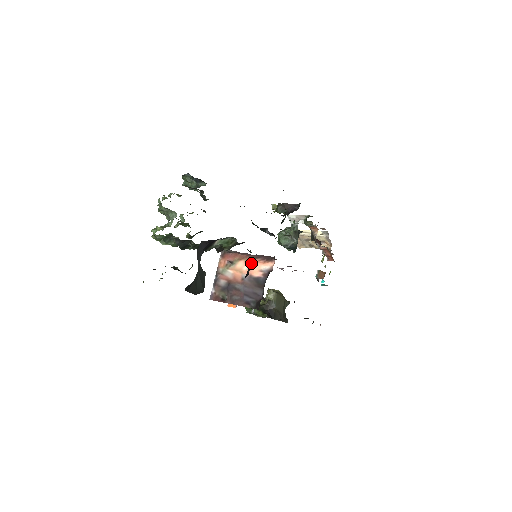
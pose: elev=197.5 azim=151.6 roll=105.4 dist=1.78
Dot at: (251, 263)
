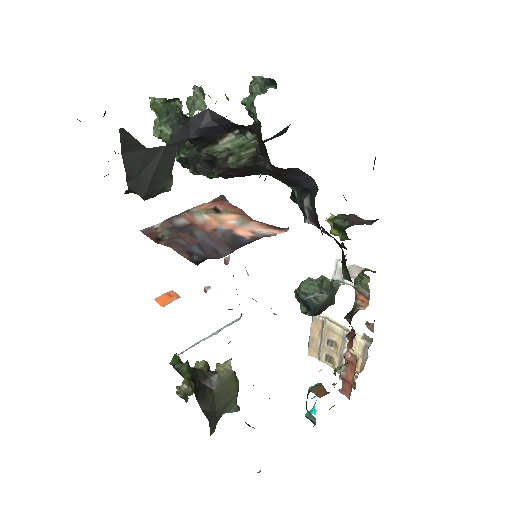
Dot at: (247, 221)
